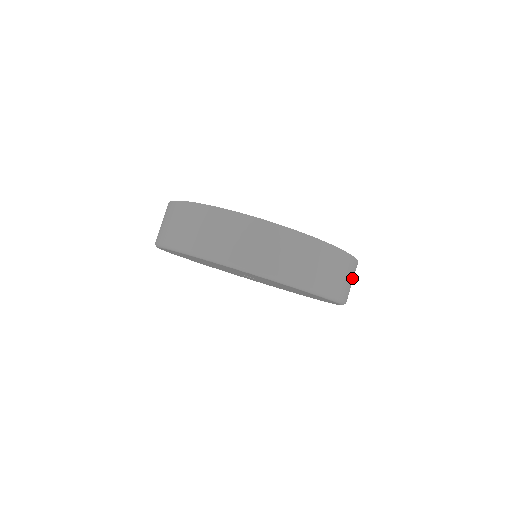
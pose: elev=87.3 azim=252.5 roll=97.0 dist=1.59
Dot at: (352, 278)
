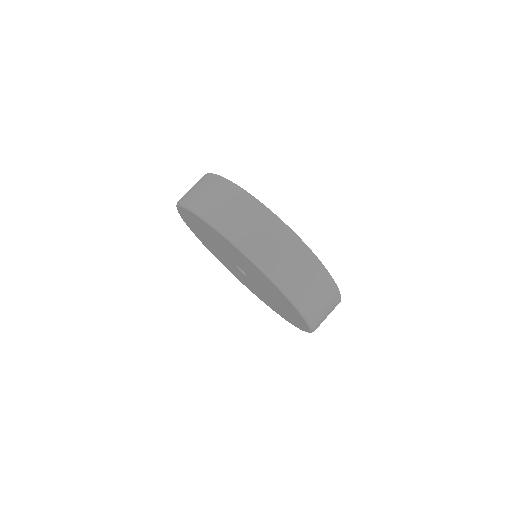
Dot at: occluded
